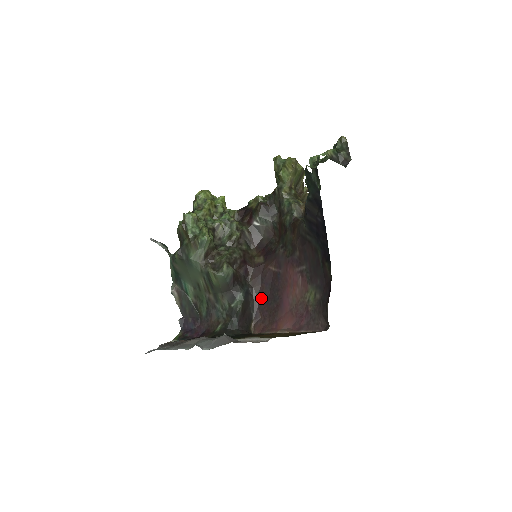
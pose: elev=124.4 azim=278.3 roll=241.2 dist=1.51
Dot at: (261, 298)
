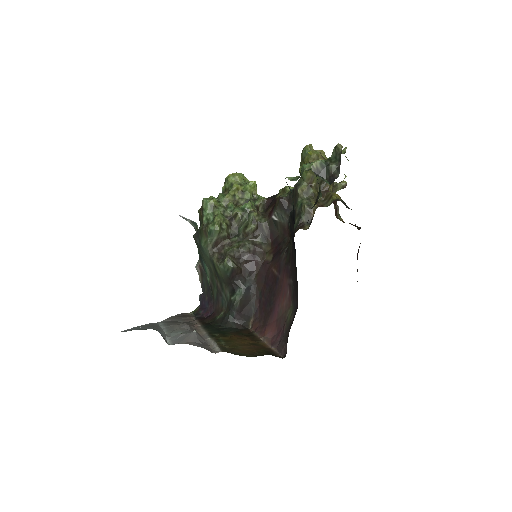
Dot at: (262, 297)
